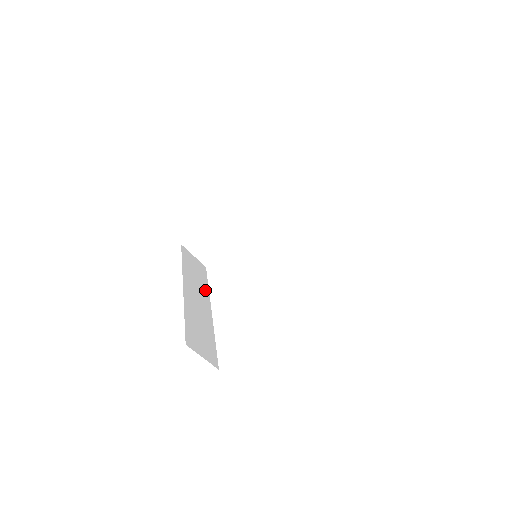
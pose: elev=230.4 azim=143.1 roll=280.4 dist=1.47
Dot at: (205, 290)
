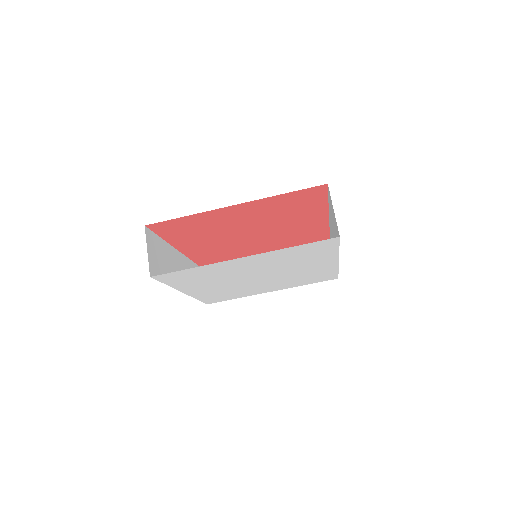
Dot at: occluded
